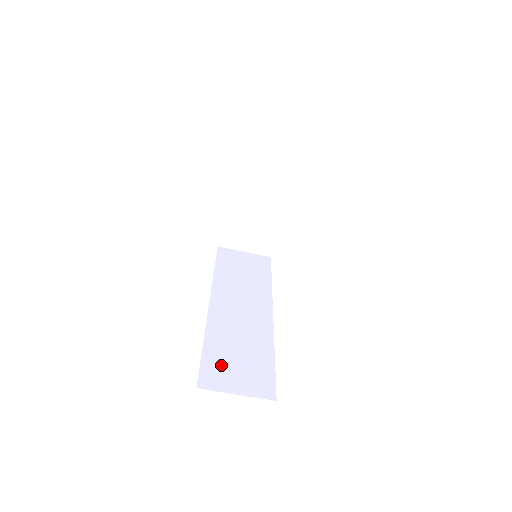
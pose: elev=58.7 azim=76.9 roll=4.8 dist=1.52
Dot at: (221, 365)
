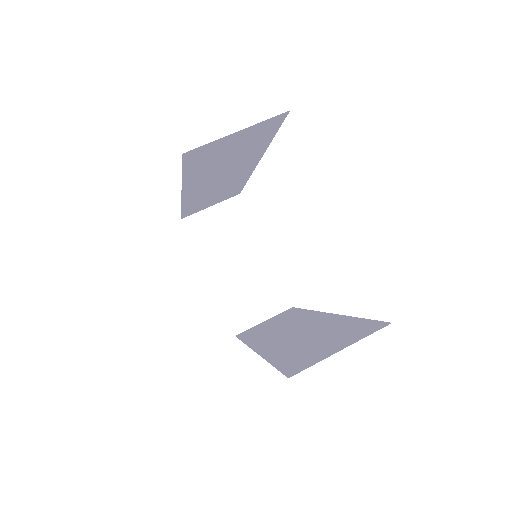
Dot at: (303, 355)
